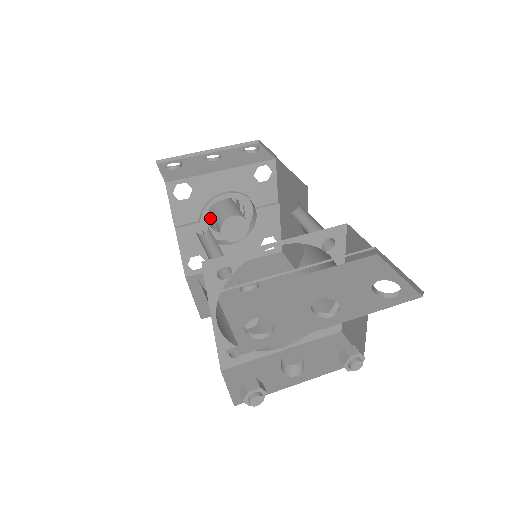
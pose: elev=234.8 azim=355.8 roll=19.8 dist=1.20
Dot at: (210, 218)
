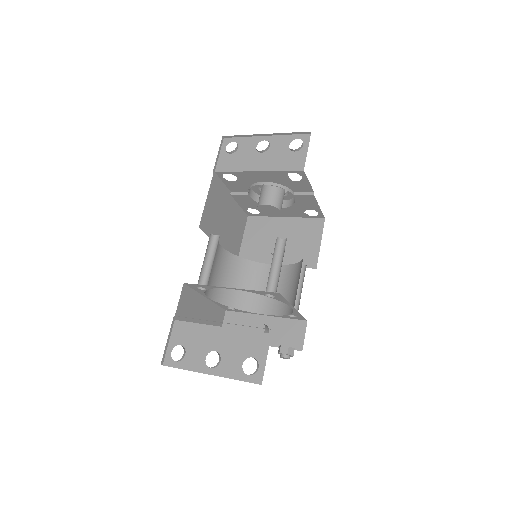
Dot at: occluded
